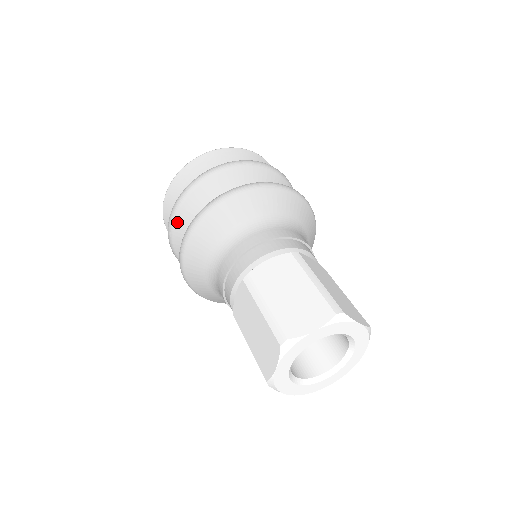
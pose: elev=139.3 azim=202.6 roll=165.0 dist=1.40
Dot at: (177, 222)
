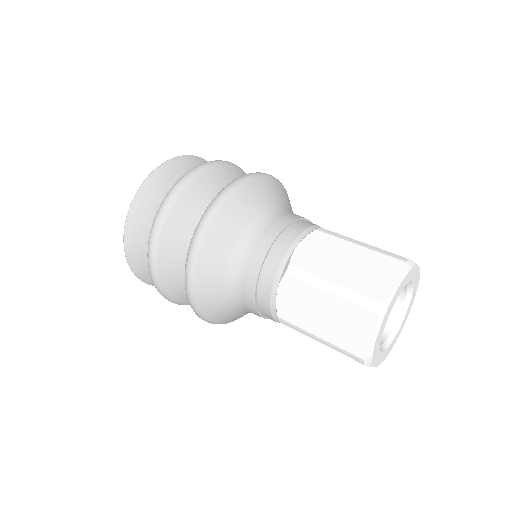
Dot at: (199, 179)
